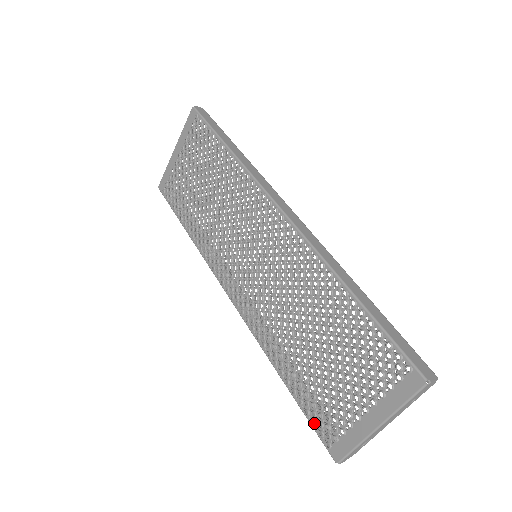
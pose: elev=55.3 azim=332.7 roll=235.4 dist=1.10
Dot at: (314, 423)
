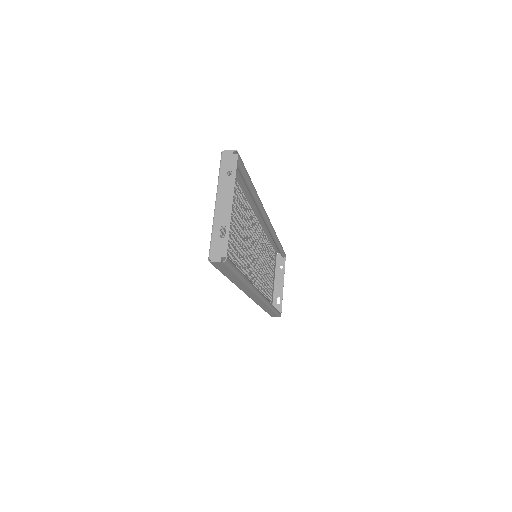
Dot at: (223, 270)
